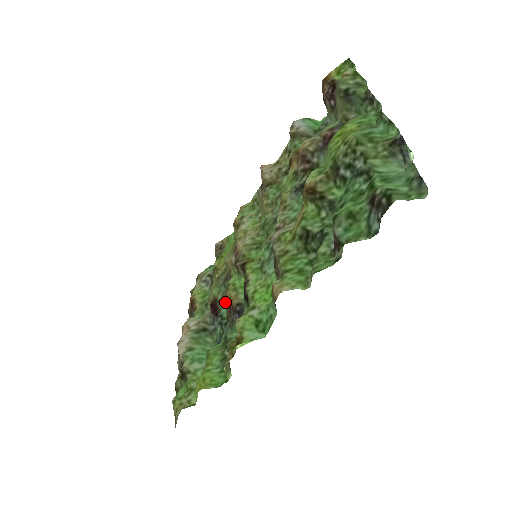
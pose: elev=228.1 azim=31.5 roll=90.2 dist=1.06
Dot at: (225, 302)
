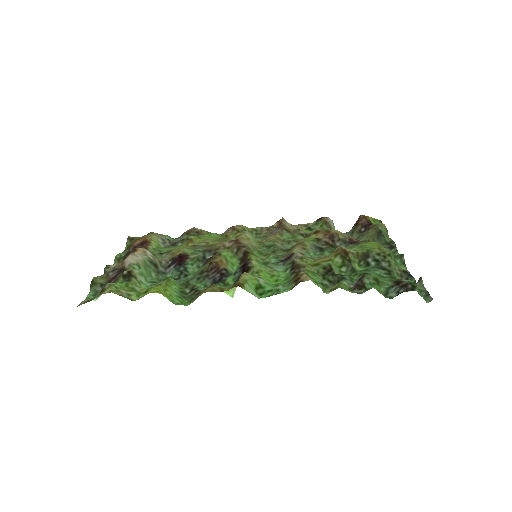
Dot at: (212, 261)
